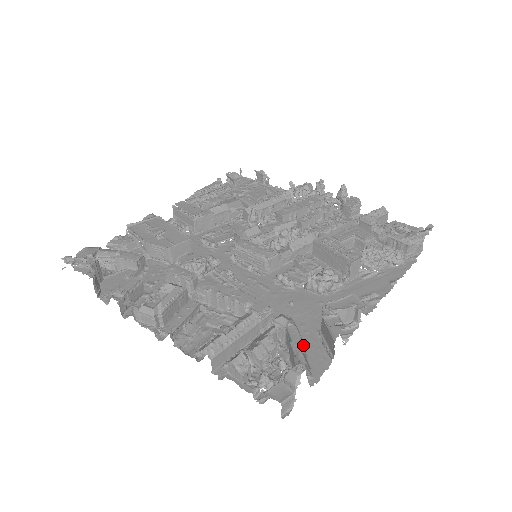
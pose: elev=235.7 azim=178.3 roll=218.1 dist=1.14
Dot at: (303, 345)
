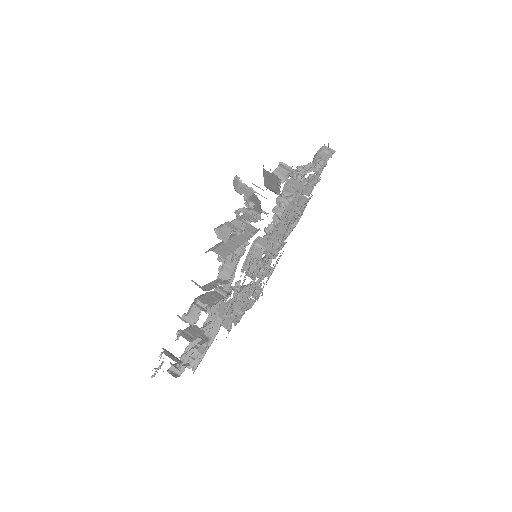
Dot at: occluded
